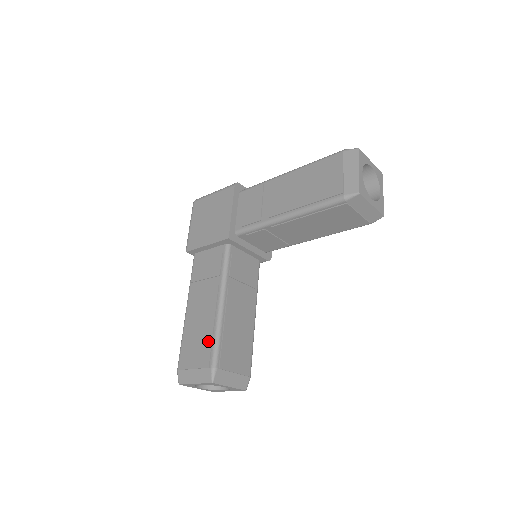
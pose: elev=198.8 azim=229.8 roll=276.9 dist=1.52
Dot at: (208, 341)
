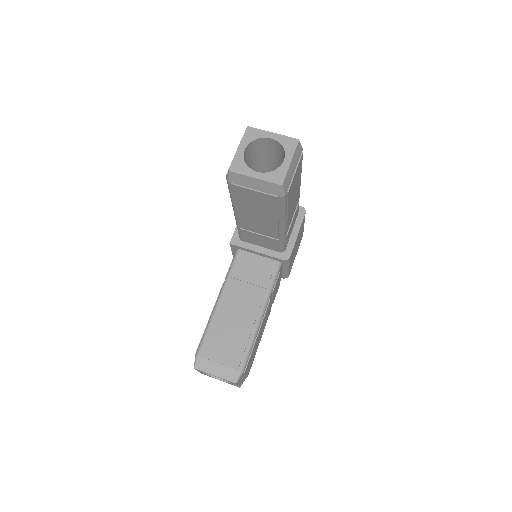
Dot at: occluded
